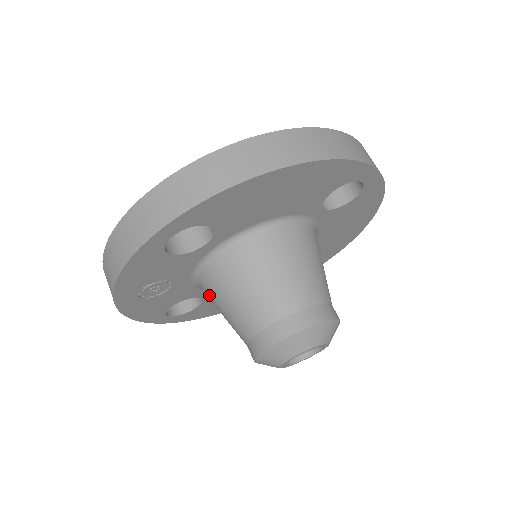
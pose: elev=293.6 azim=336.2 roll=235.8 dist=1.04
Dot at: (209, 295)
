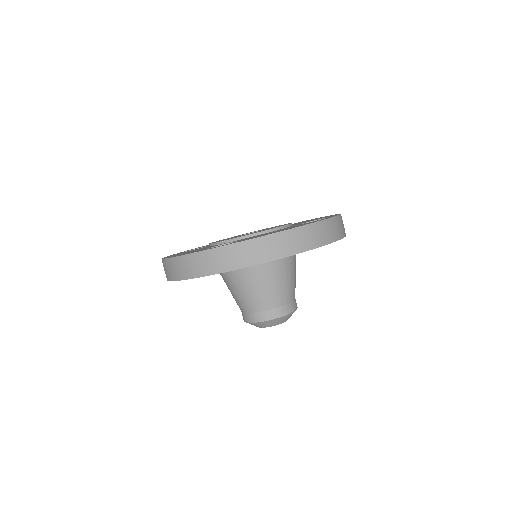
Dot at: (224, 280)
